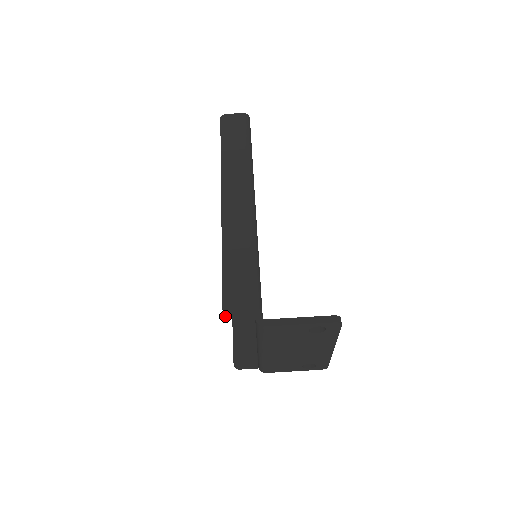
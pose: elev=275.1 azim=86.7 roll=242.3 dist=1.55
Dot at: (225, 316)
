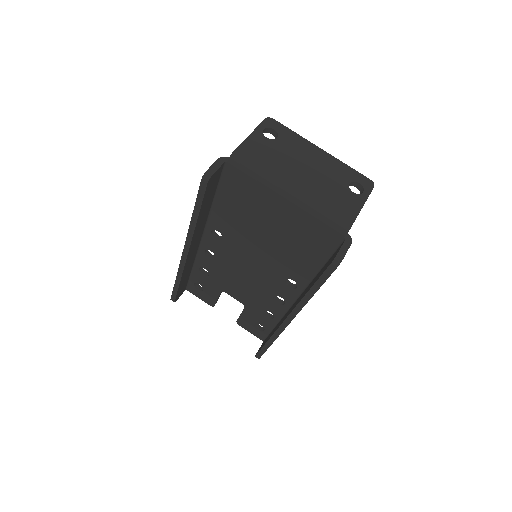
Dot at: (208, 179)
